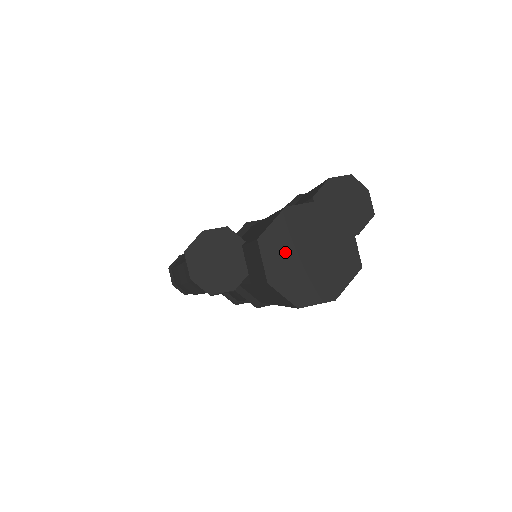
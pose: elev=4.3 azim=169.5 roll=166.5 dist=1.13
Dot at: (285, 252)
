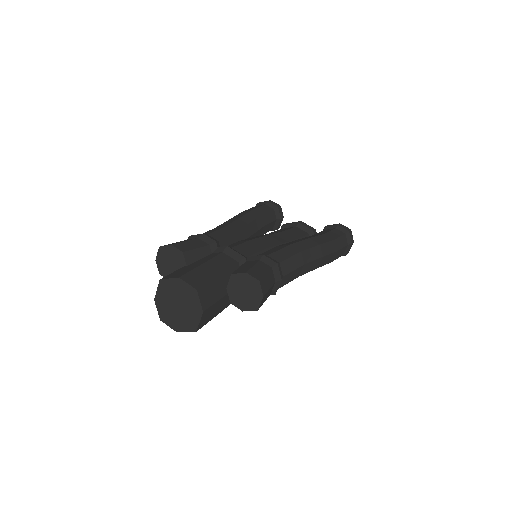
Dot at: (168, 295)
